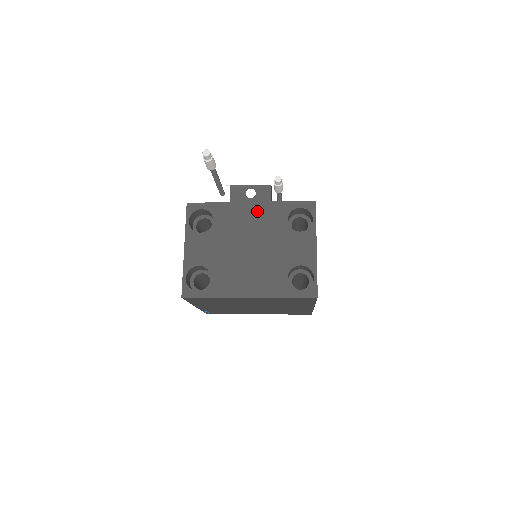
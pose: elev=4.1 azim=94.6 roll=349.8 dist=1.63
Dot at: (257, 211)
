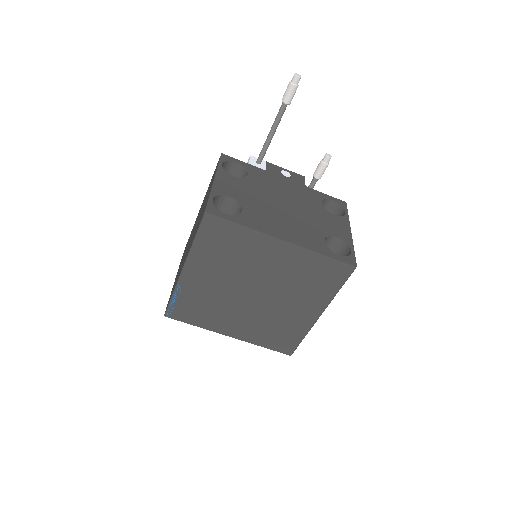
Dot at: (292, 186)
